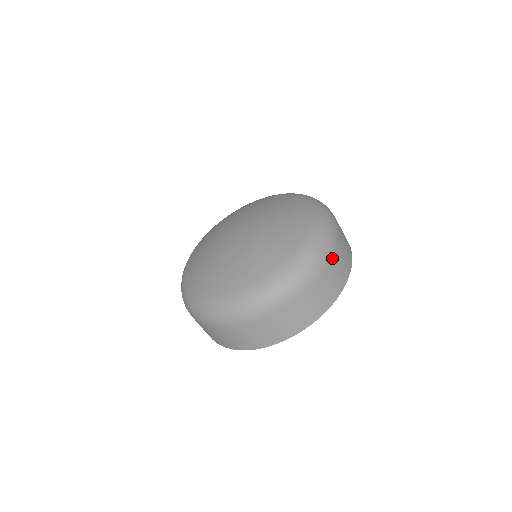
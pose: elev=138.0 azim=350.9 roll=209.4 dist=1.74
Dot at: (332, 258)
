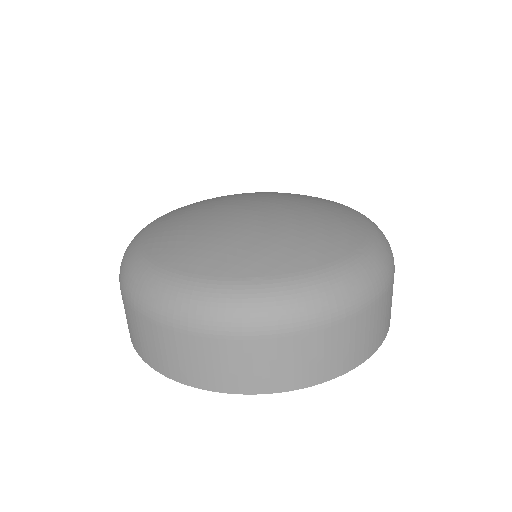
Dot at: (369, 309)
